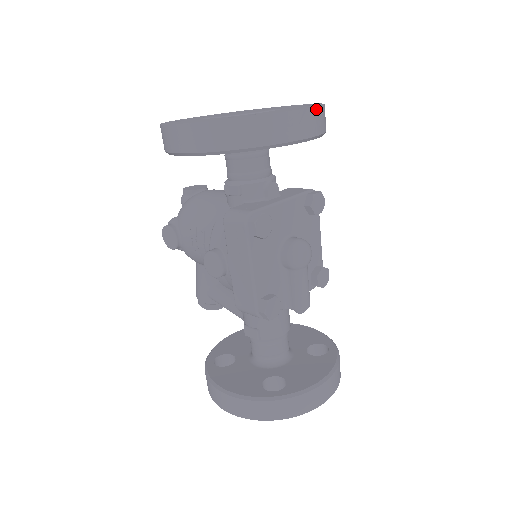
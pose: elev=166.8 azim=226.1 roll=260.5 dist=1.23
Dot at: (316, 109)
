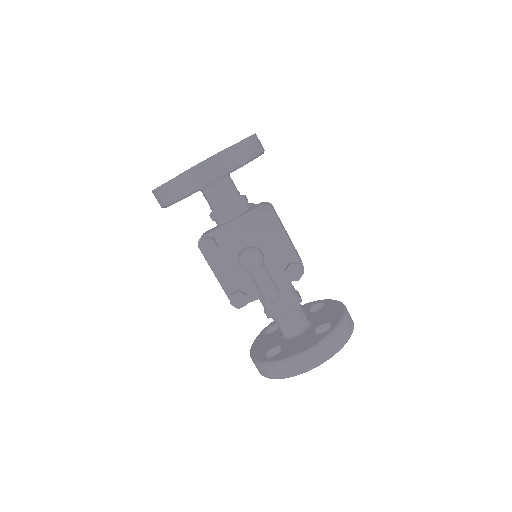
Dot at: (206, 162)
